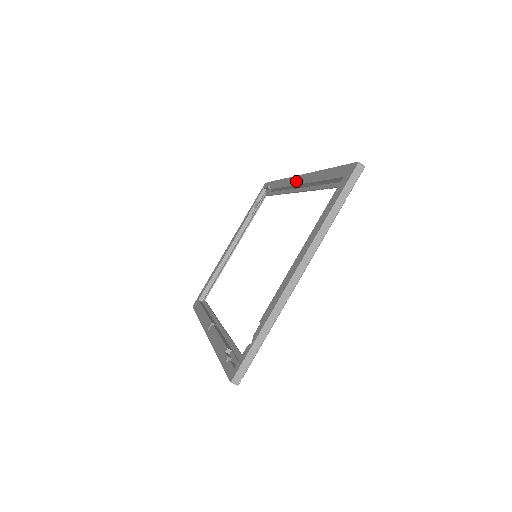
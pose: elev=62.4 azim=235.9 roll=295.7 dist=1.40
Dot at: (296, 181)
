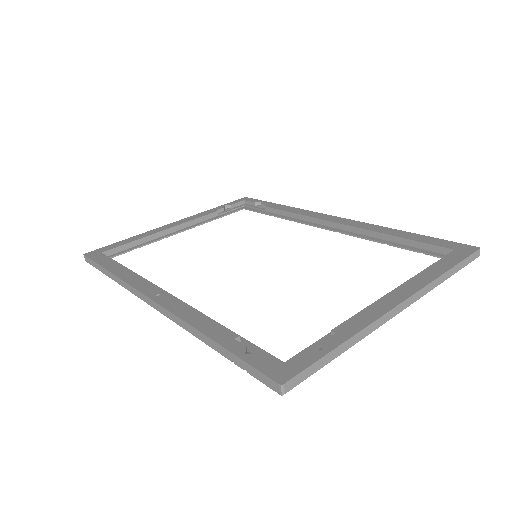
Dot at: (332, 219)
